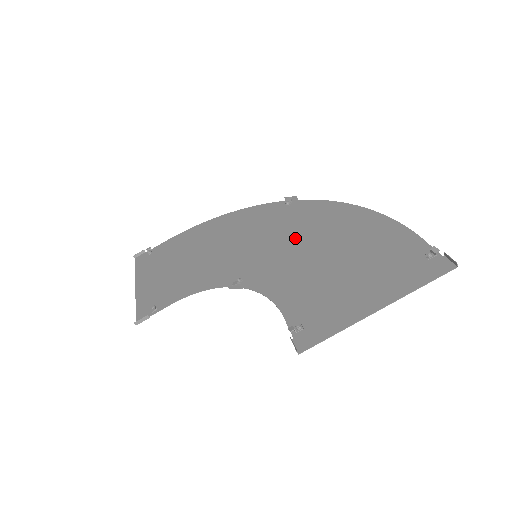
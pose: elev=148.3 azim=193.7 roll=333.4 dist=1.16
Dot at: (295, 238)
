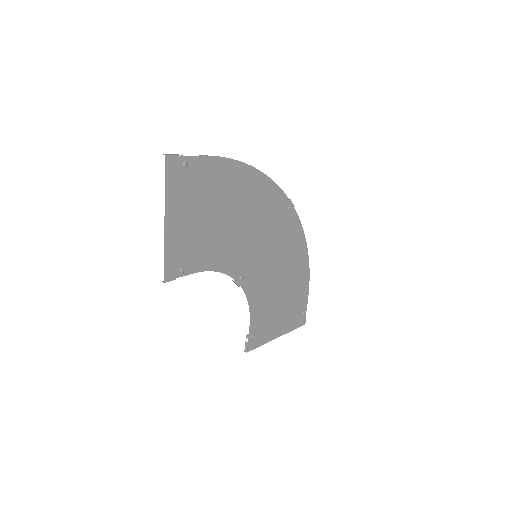
Dot at: (254, 224)
